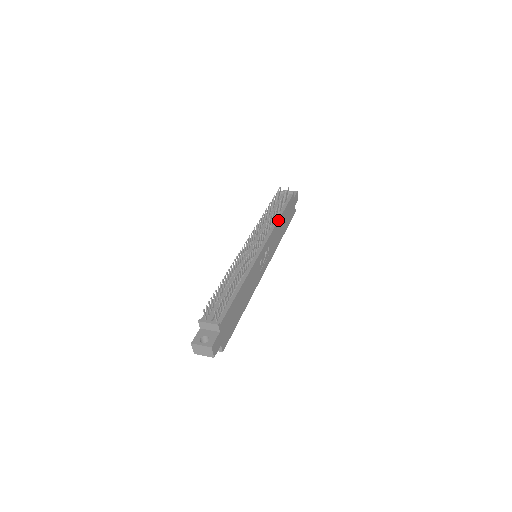
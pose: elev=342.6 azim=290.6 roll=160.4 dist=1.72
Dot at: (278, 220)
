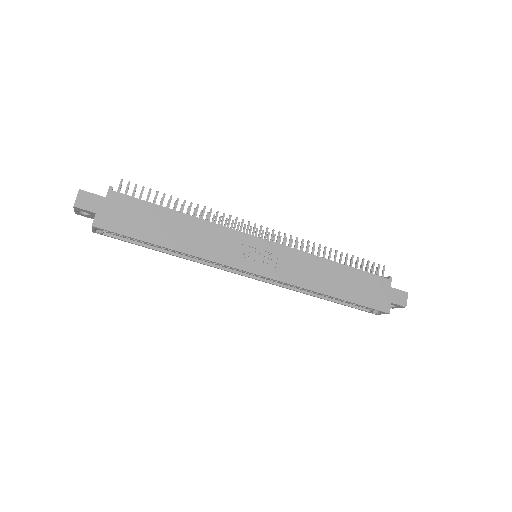
Dot at: (325, 259)
